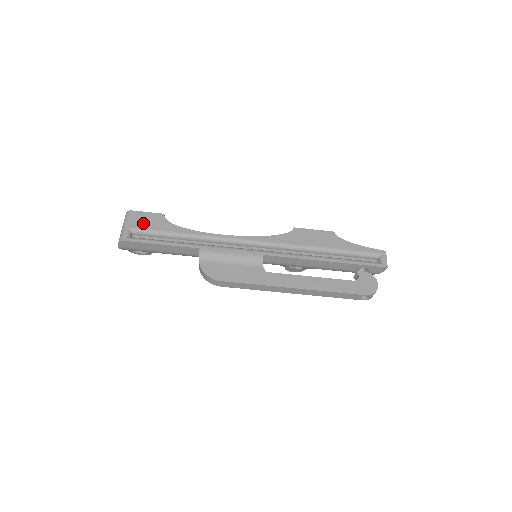
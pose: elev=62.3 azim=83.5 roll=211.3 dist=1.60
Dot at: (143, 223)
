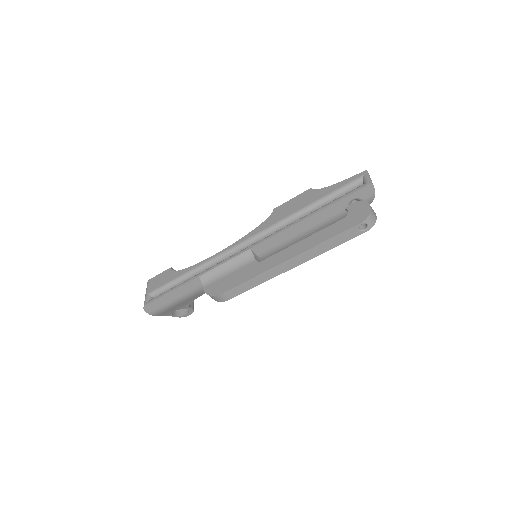
Dot at: (157, 284)
